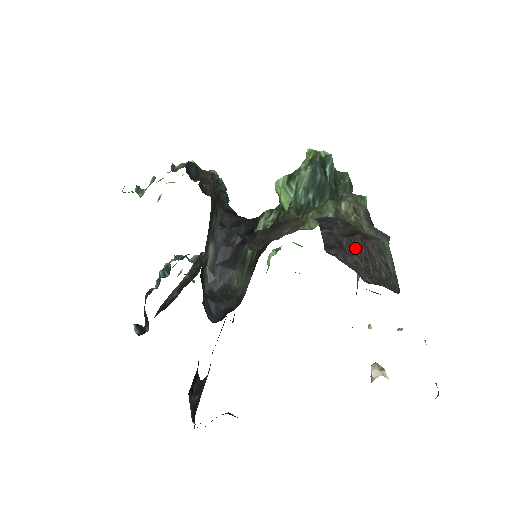
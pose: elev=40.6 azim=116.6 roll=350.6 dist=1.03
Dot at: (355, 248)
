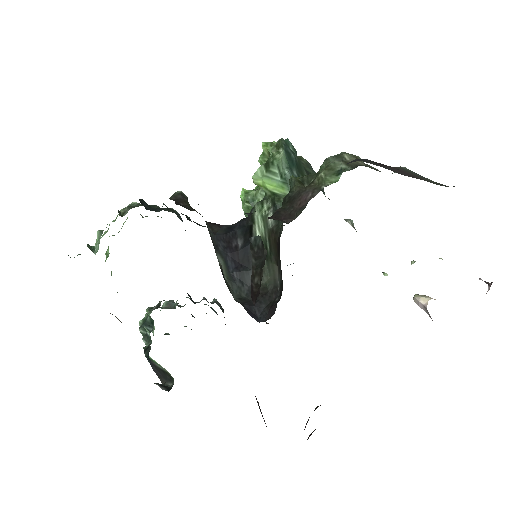
Dot at: (397, 171)
